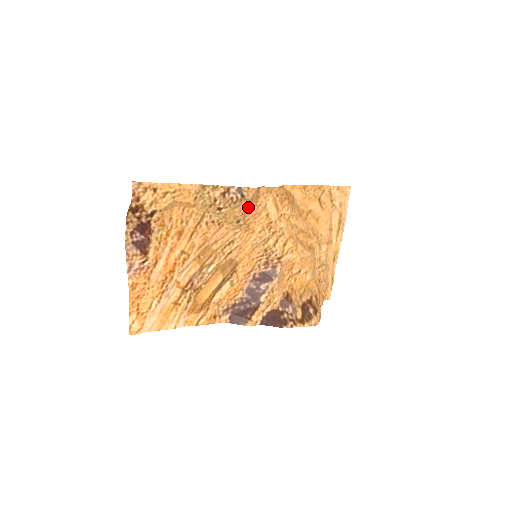
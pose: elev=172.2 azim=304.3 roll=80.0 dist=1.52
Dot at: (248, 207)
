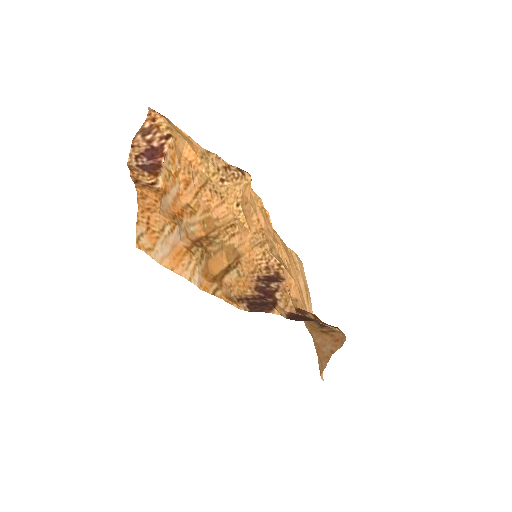
Dot at: (245, 195)
